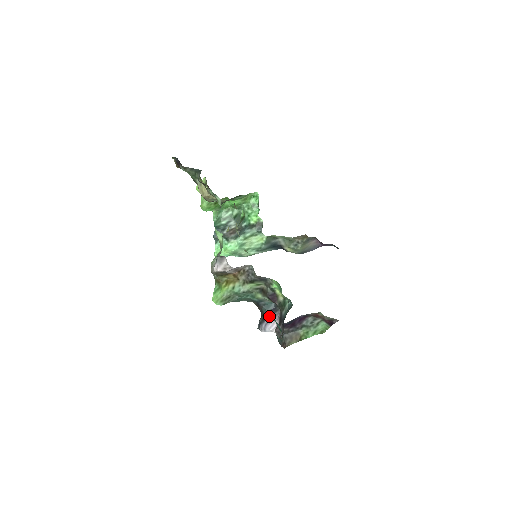
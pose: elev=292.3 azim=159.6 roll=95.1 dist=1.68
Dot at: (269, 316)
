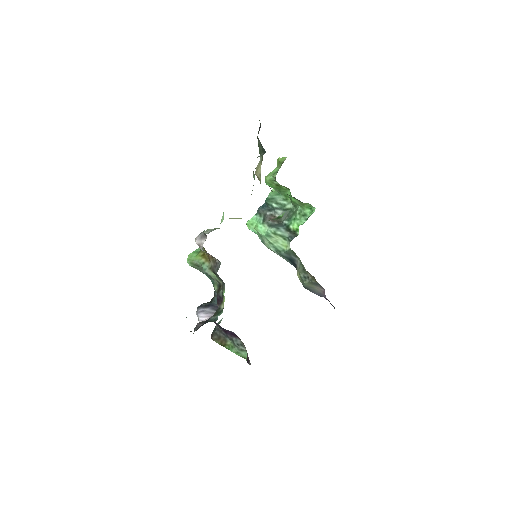
Dot at: (210, 308)
